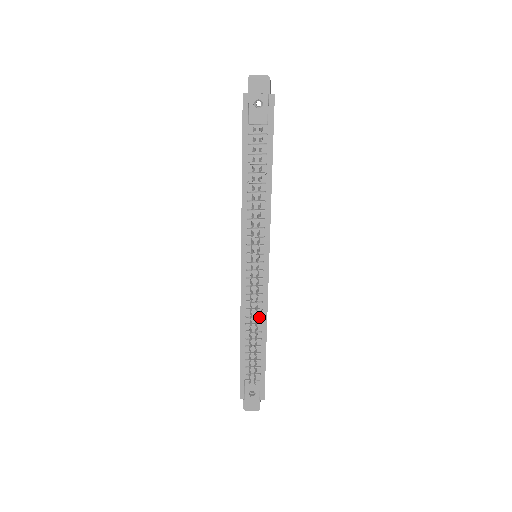
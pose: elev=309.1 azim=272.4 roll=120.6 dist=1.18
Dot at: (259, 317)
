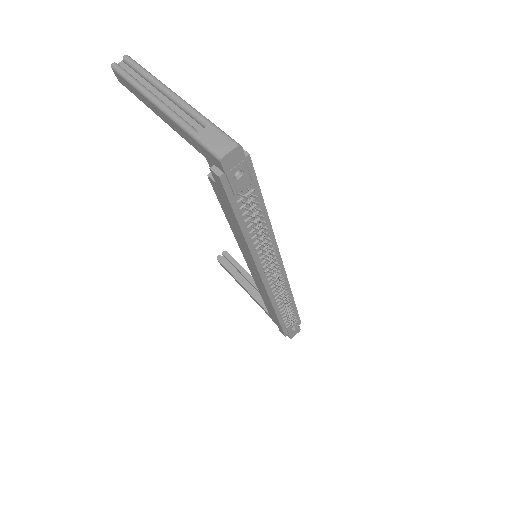
Dot at: (286, 294)
